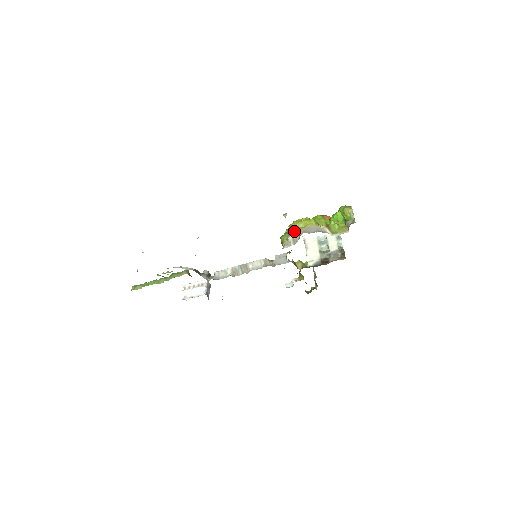
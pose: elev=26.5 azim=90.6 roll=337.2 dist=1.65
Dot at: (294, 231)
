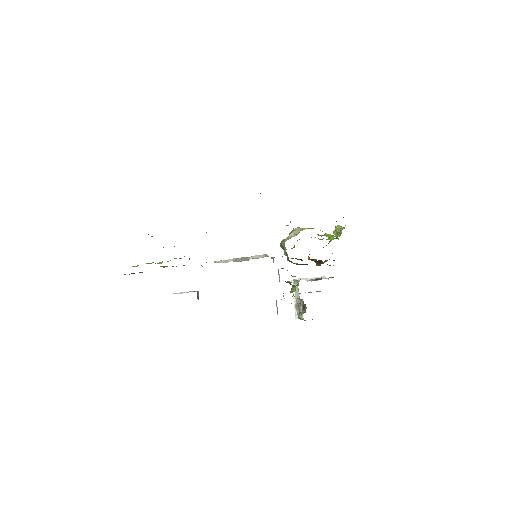
Dot at: (296, 229)
